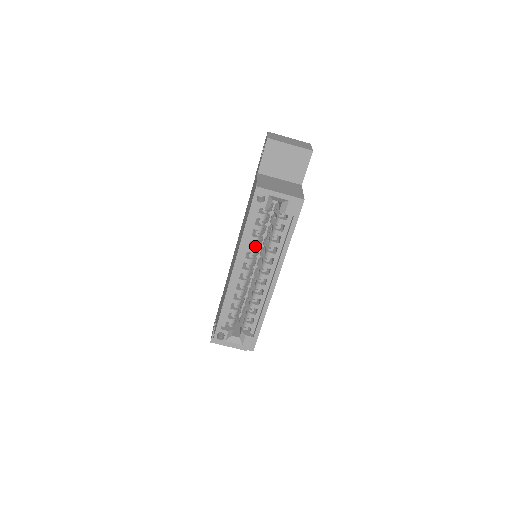
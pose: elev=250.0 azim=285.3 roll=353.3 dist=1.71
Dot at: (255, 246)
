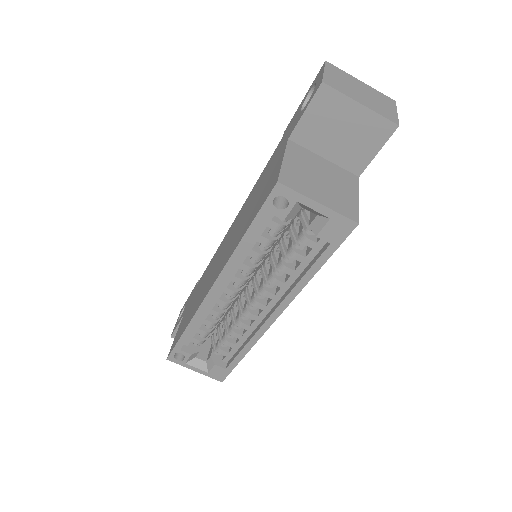
Dot at: (254, 263)
